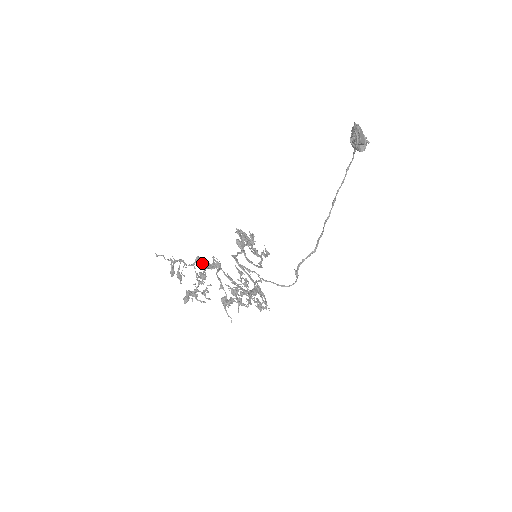
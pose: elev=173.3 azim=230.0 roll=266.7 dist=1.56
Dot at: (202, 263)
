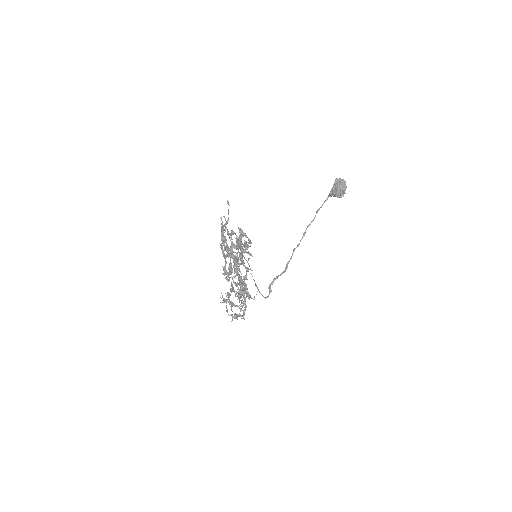
Dot at: (238, 237)
